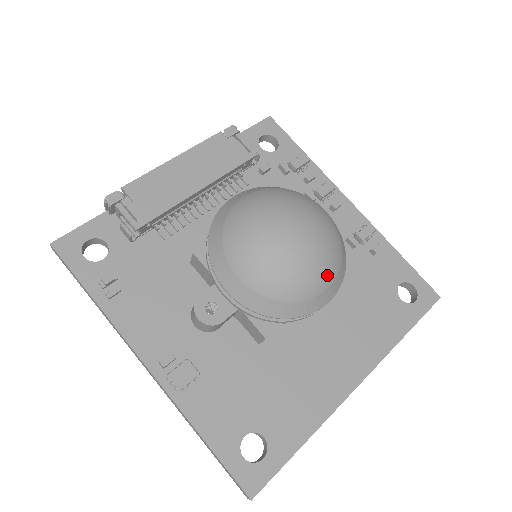
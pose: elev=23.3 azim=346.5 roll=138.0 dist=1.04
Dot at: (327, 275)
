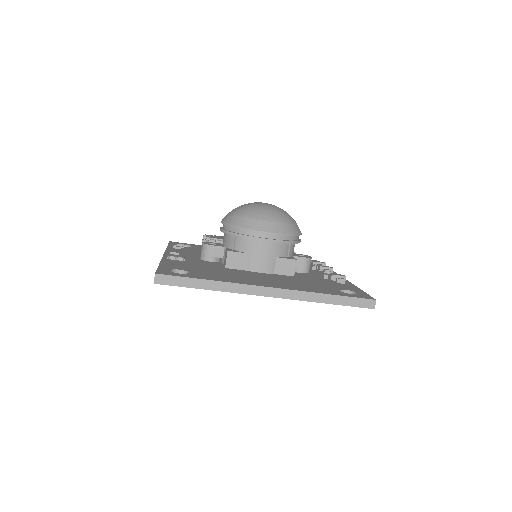
Dot at: (272, 216)
